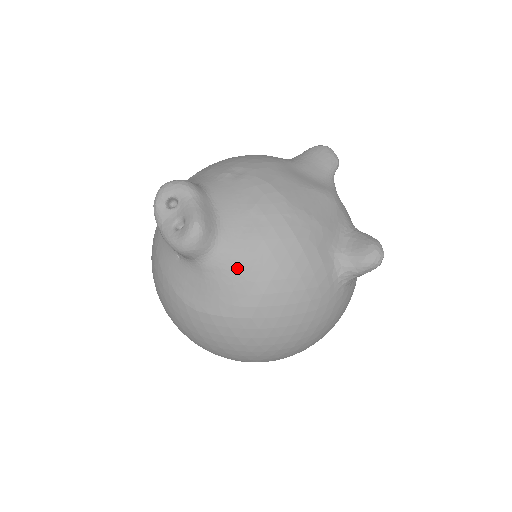
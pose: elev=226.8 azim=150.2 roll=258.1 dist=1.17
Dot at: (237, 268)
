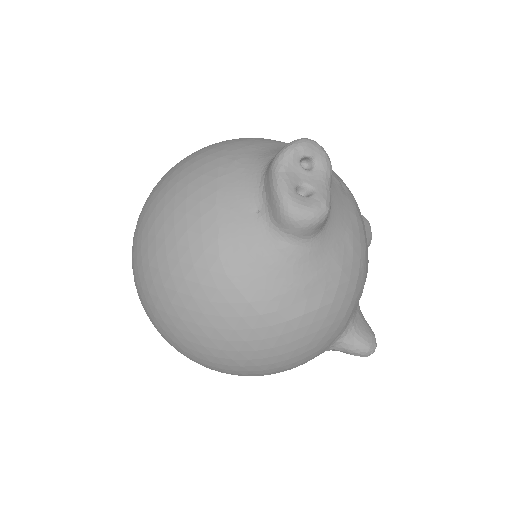
Dot at: (307, 274)
